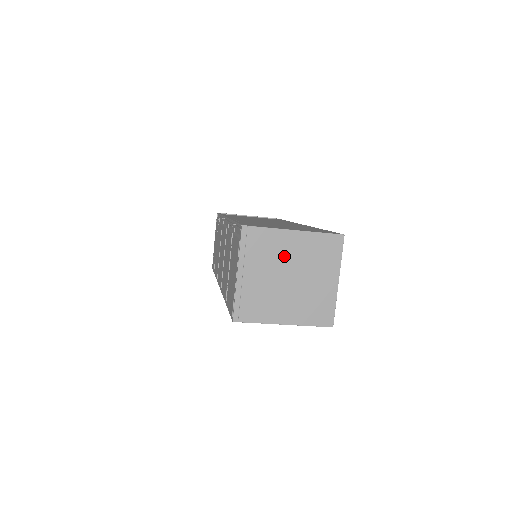
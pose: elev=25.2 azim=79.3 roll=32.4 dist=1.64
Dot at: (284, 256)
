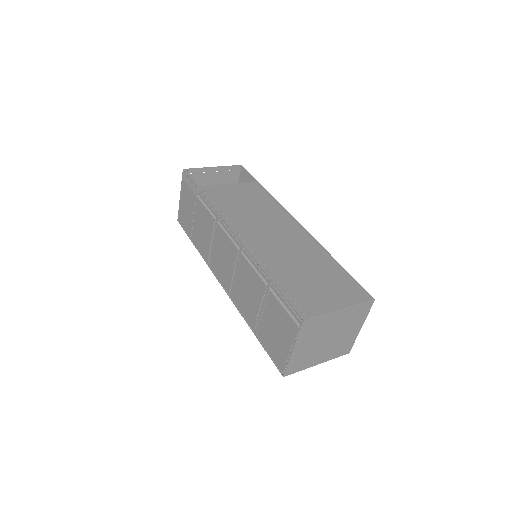
Dot at: (329, 328)
